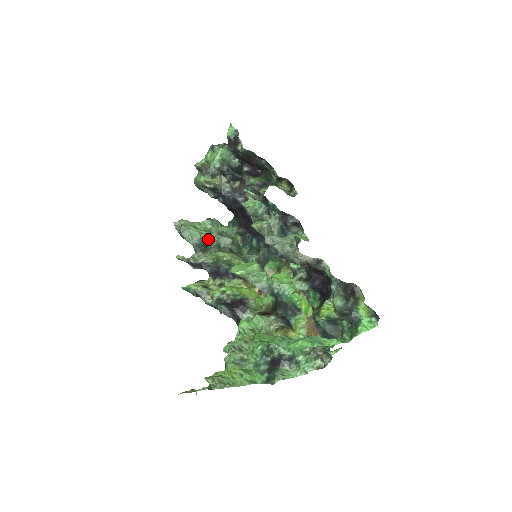
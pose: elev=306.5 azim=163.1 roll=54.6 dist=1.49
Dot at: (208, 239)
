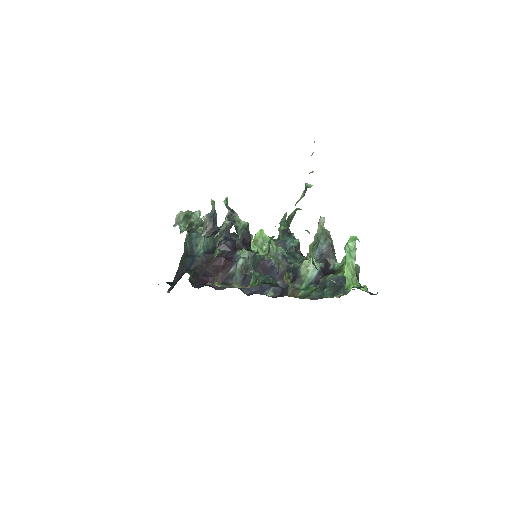
Dot at: occluded
